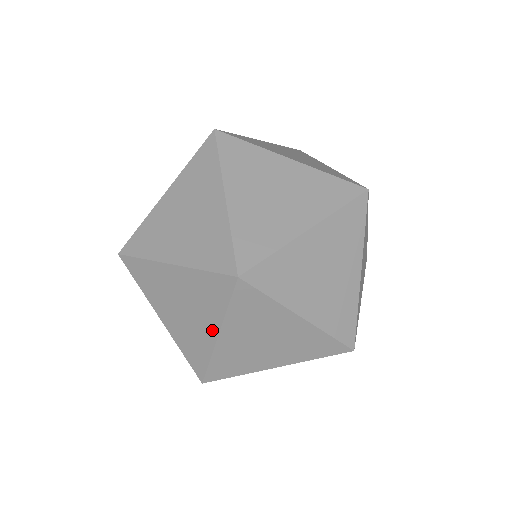
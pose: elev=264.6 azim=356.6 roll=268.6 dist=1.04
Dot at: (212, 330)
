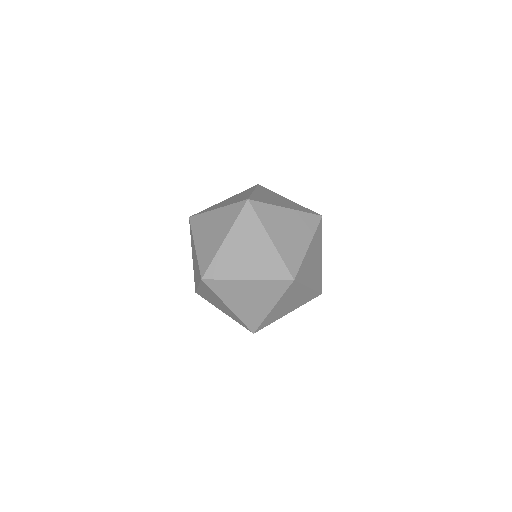
Dot at: (266, 240)
